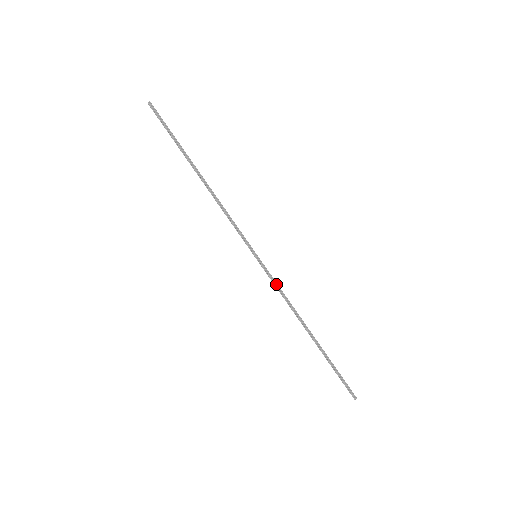
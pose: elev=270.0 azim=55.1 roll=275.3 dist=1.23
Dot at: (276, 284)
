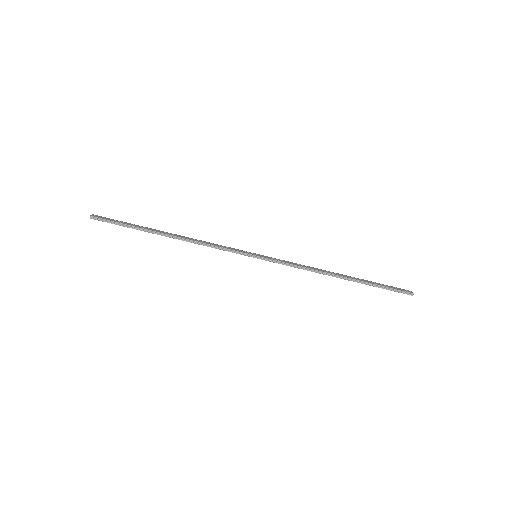
Dot at: (287, 264)
